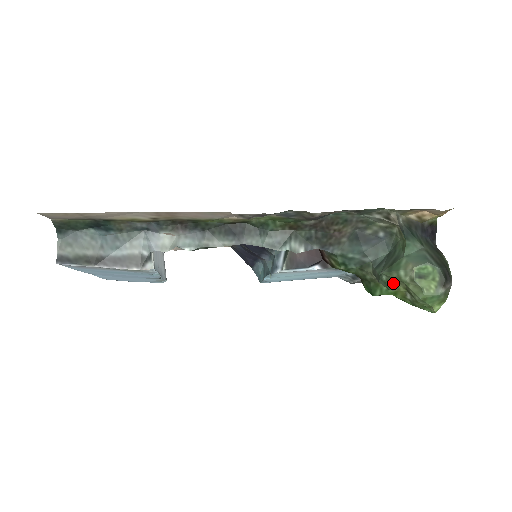
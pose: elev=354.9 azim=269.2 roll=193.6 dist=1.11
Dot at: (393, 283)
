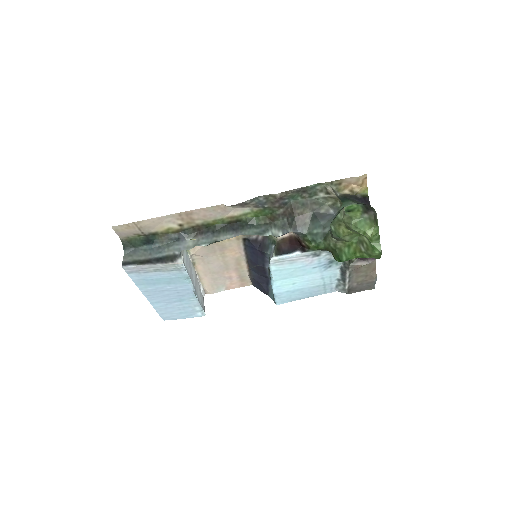
Dot at: (339, 229)
